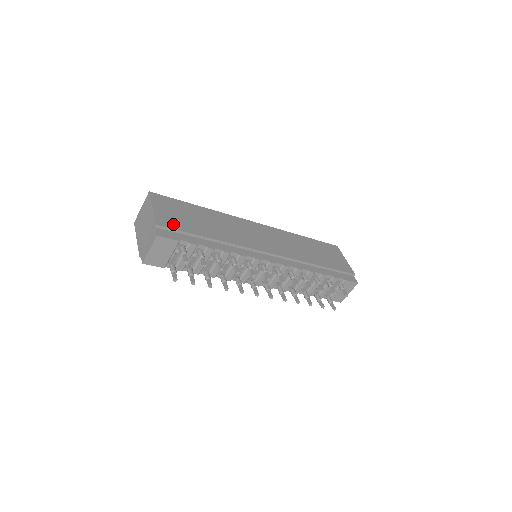
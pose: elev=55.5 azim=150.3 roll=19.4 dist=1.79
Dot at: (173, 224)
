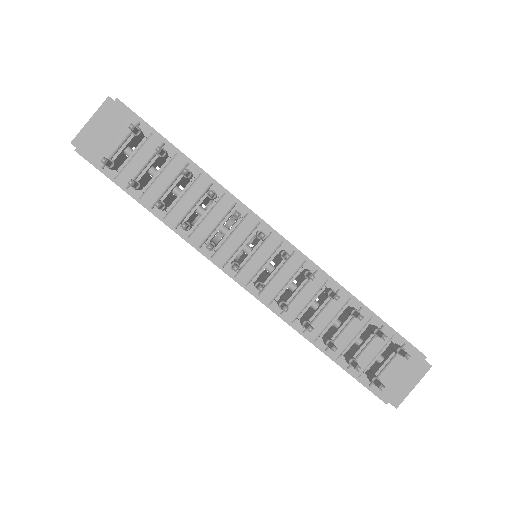
Dot at: occluded
